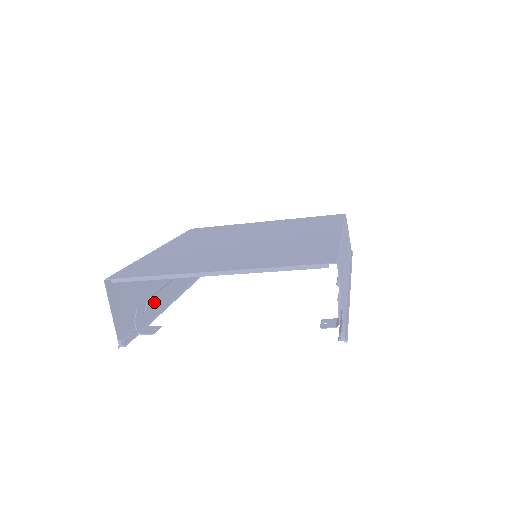
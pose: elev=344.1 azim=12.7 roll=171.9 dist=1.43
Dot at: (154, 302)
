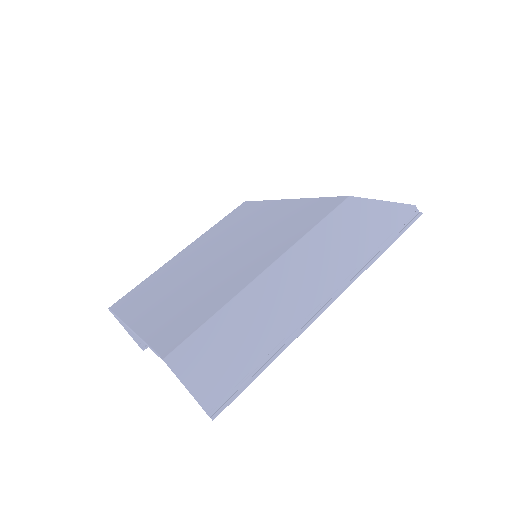
Dot at: occluded
